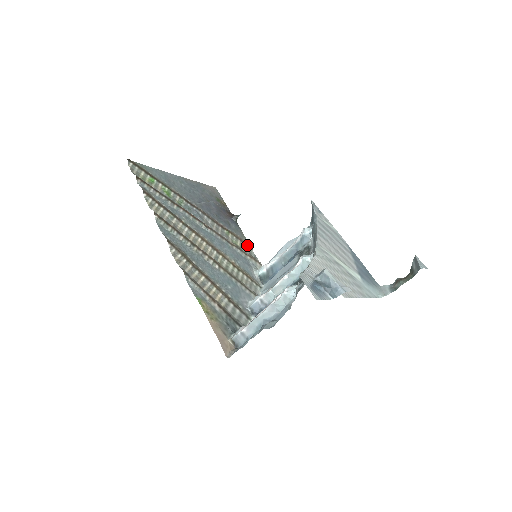
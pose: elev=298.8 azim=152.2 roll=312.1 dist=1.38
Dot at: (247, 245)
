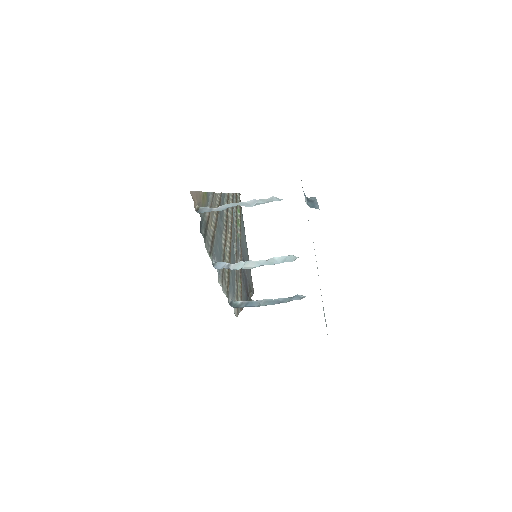
Dot at: occluded
